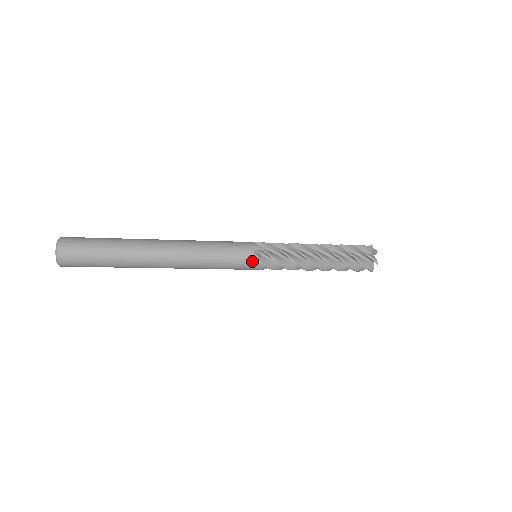
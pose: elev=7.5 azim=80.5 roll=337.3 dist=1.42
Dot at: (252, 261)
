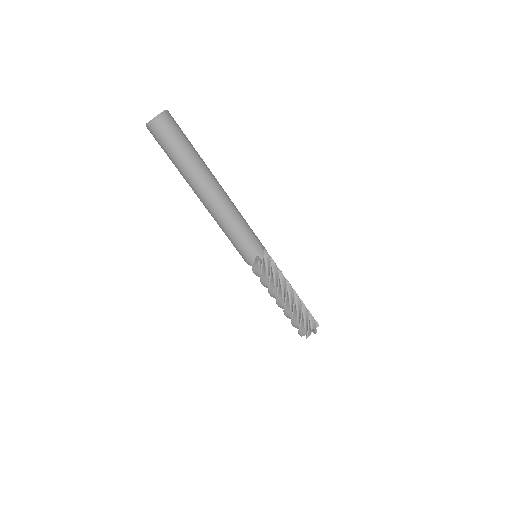
Dot at: (263, 246)
